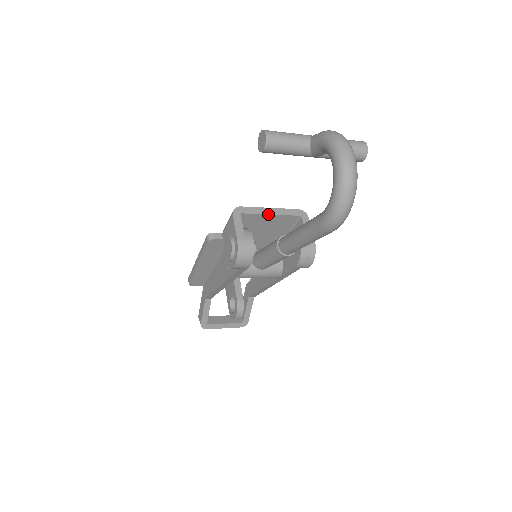
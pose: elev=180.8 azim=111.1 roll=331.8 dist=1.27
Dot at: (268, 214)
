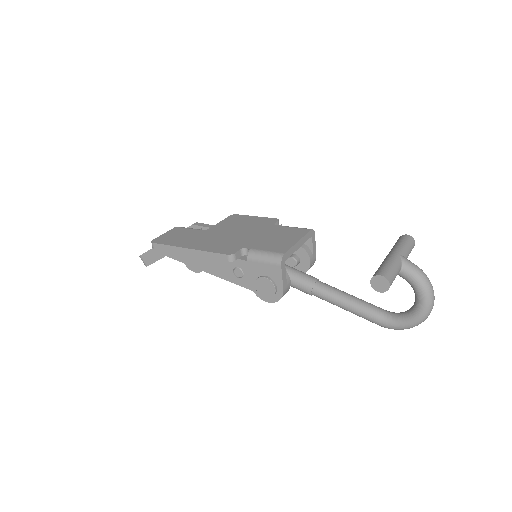
Dot at: occluded
